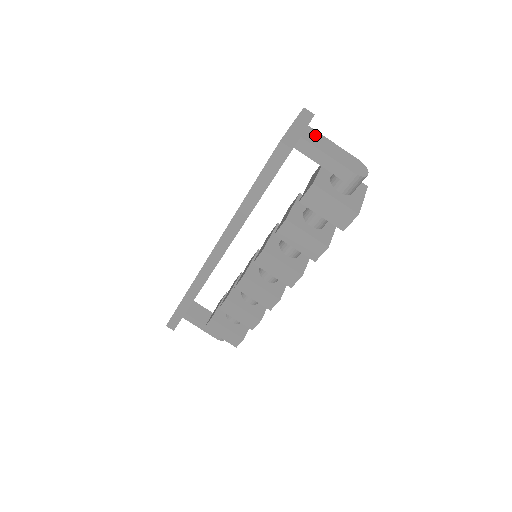
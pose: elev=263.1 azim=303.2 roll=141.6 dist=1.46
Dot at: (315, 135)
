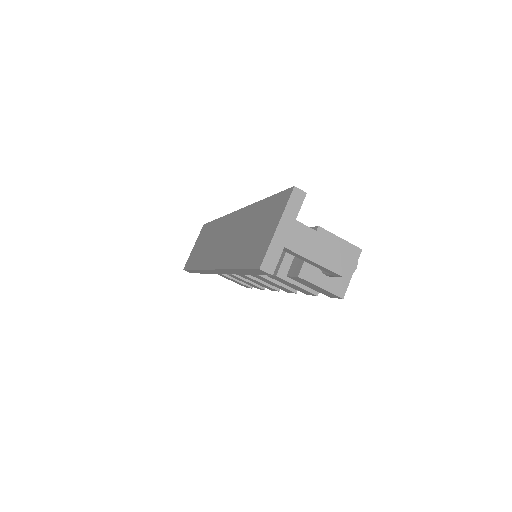
Dot at: (302, 234)
